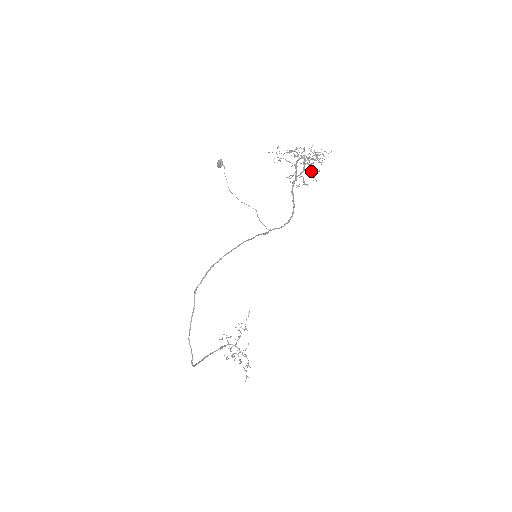
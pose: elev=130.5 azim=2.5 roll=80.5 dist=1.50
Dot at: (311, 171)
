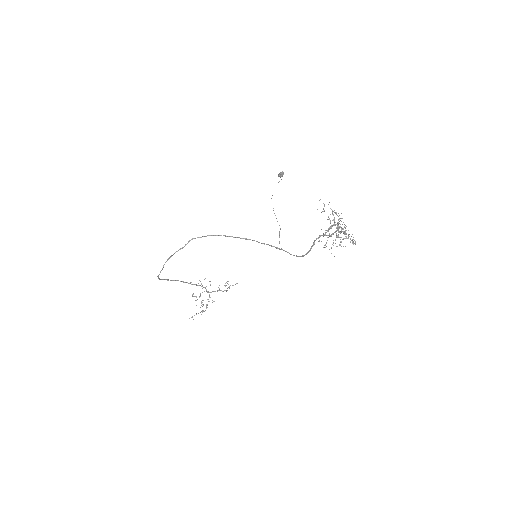
Dot at: occluded
